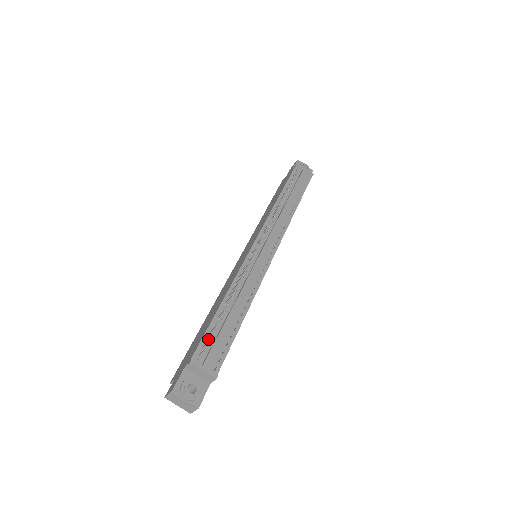
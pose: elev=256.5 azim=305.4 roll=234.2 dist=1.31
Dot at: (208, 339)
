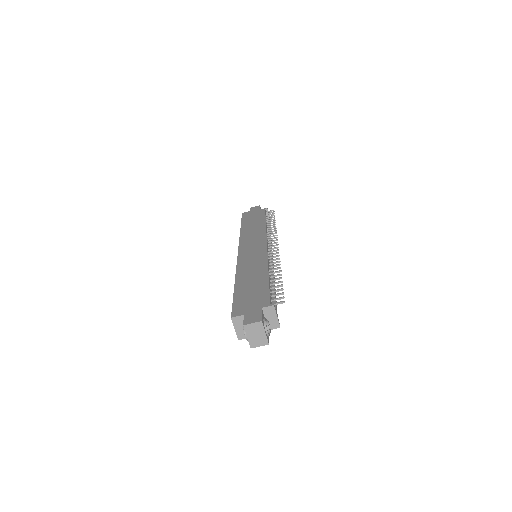
Dot at: (276, 295)
